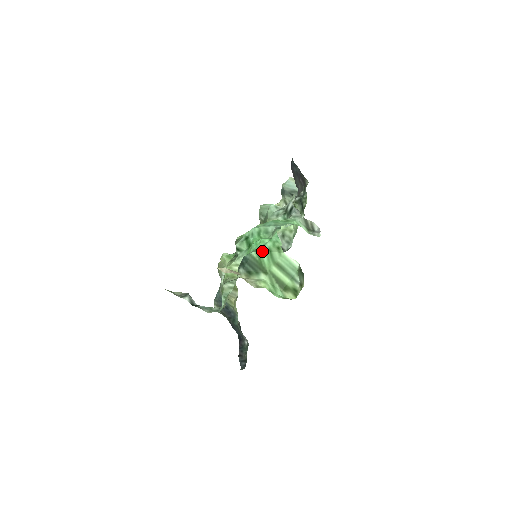
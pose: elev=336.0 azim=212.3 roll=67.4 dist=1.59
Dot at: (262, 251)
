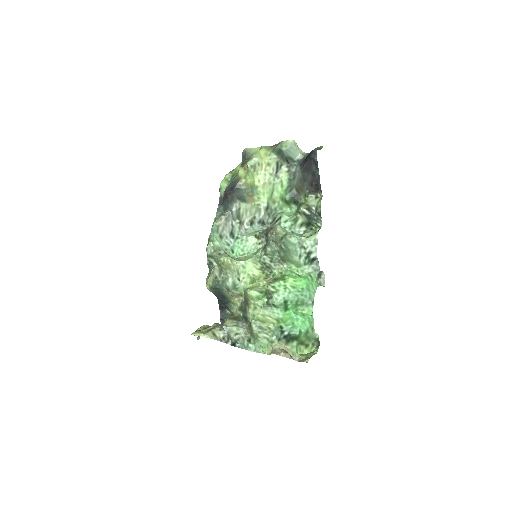
Dot at: (303, 332)
